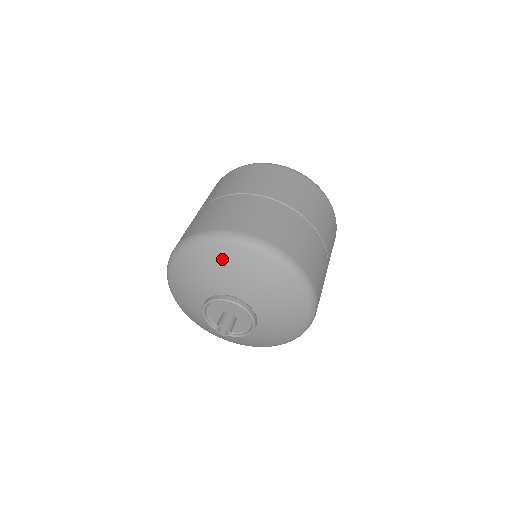
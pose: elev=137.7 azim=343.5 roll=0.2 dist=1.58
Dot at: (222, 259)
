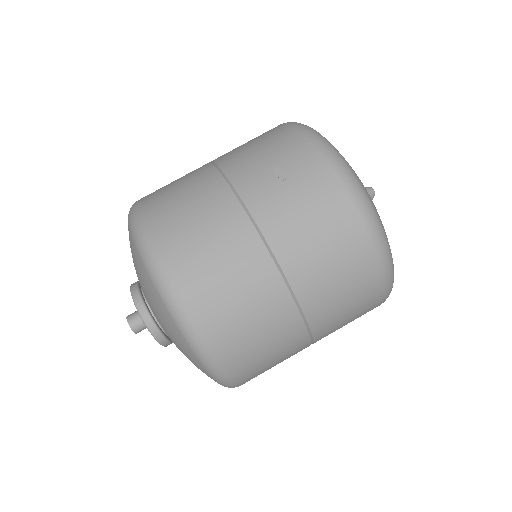
Dot at: (135, 260)
